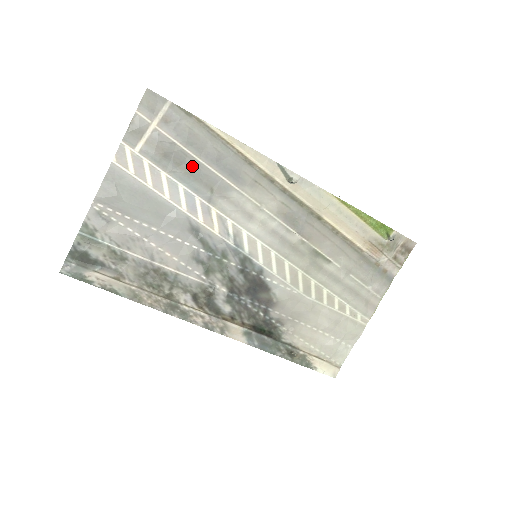
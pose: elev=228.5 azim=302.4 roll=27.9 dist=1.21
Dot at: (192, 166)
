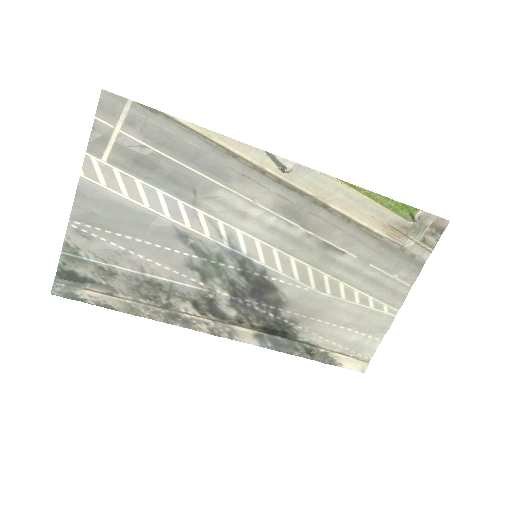
Dot at: (168, 168)
